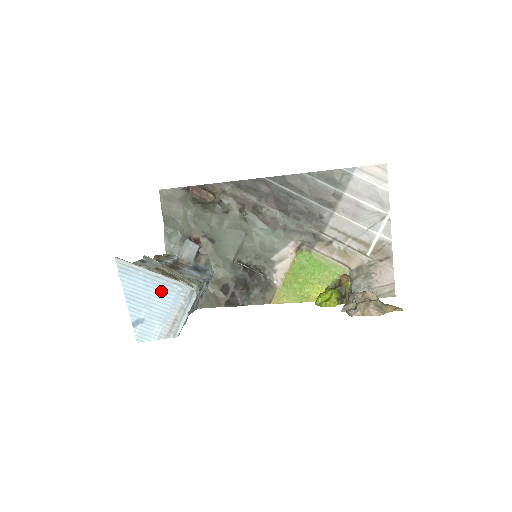
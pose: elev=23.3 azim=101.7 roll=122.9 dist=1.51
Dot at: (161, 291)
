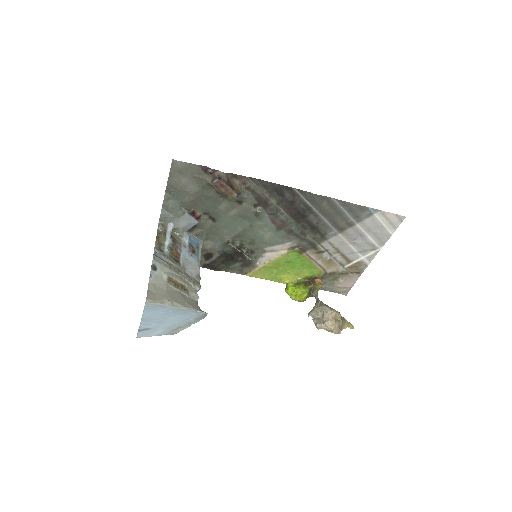
Dot at: (177, 316)
